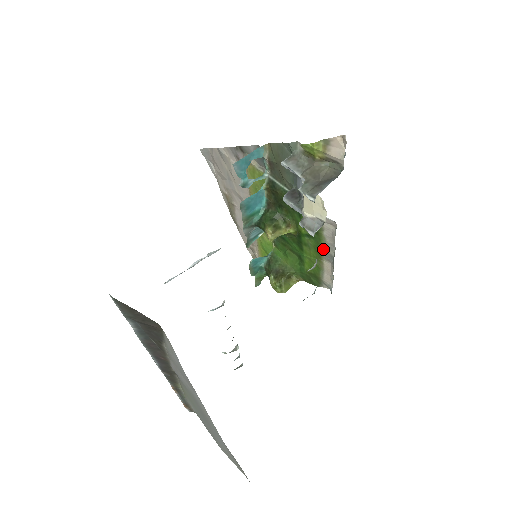
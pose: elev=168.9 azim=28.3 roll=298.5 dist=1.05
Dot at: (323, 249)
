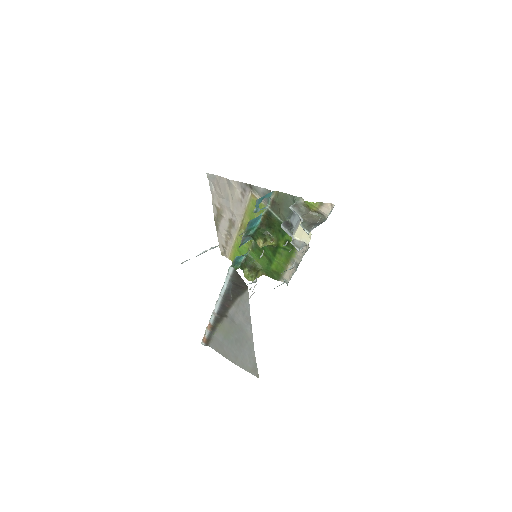
Dot at: (292, 258)
